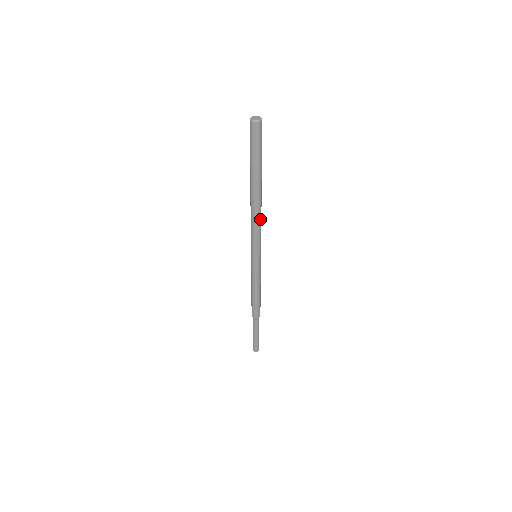
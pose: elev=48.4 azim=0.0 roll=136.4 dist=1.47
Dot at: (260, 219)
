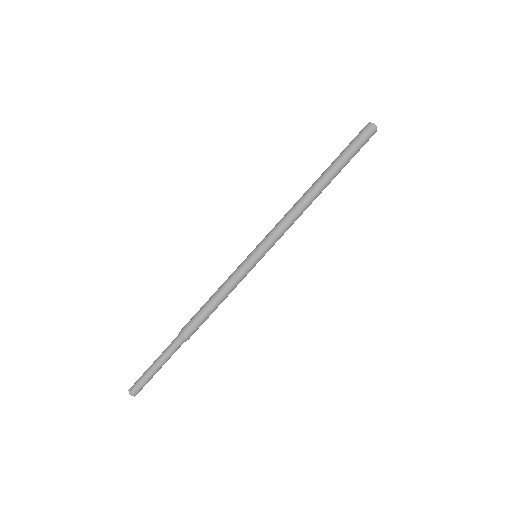
Dot at: (298, 216)
